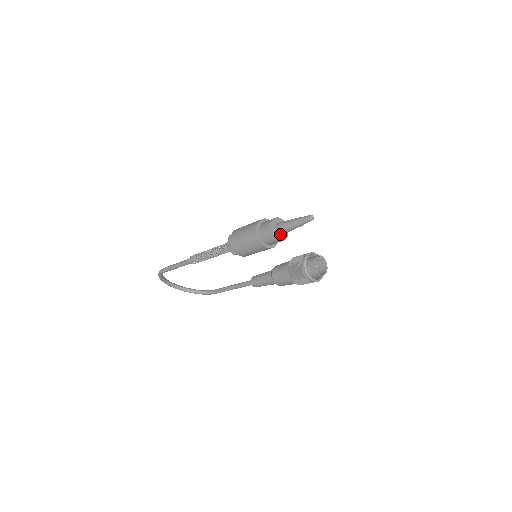
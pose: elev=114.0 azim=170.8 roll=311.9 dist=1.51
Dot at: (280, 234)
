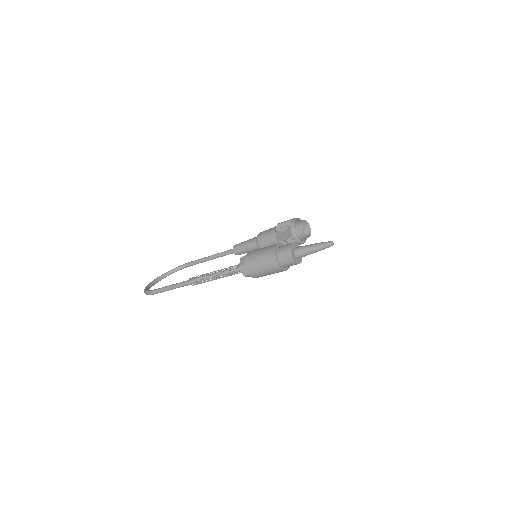
Dot at: (300, 257)
